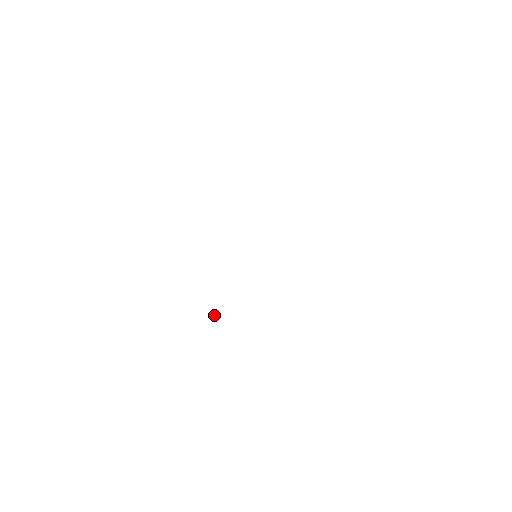
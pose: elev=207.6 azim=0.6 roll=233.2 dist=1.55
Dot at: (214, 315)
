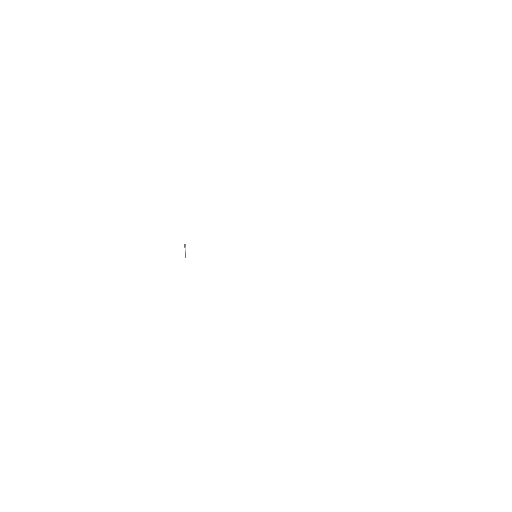
Dot at: (185, 244)
